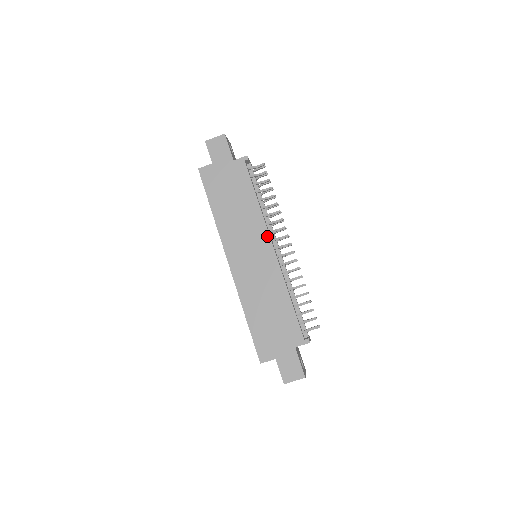
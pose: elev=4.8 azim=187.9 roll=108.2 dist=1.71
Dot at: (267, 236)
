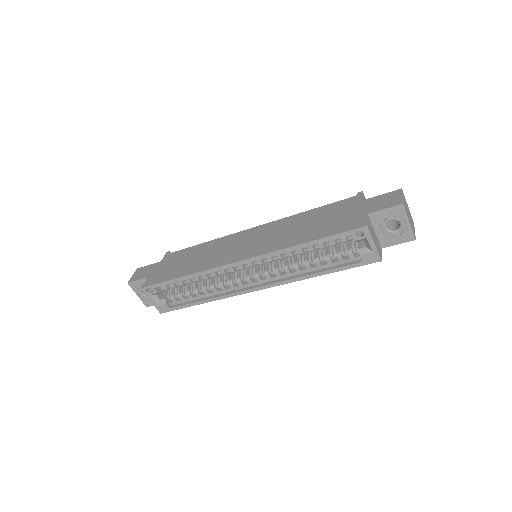
Dot at: (239, 233)
